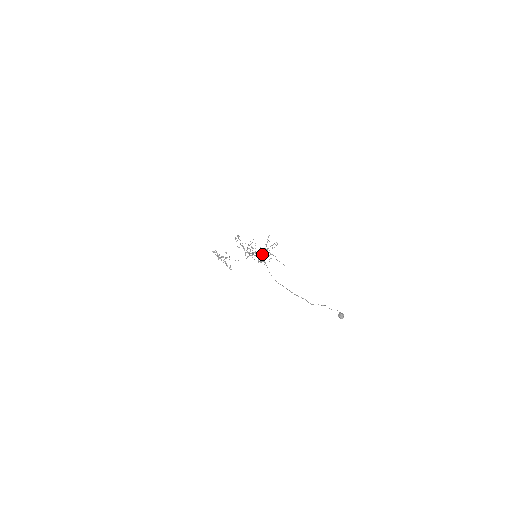
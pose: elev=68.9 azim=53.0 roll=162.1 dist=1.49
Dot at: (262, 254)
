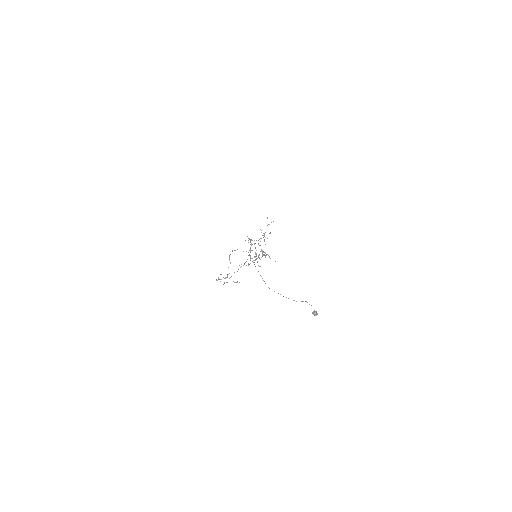
Dot at: (255, 260)
